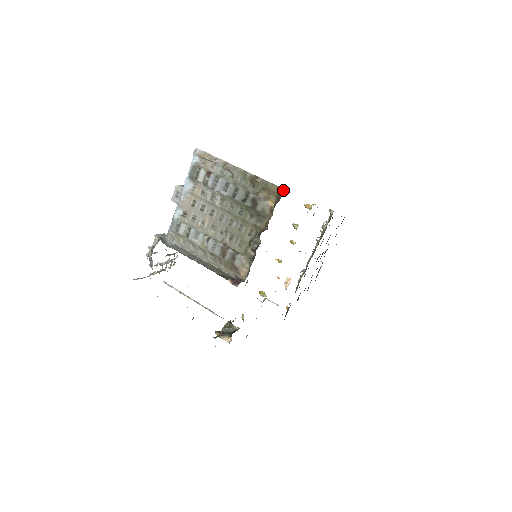
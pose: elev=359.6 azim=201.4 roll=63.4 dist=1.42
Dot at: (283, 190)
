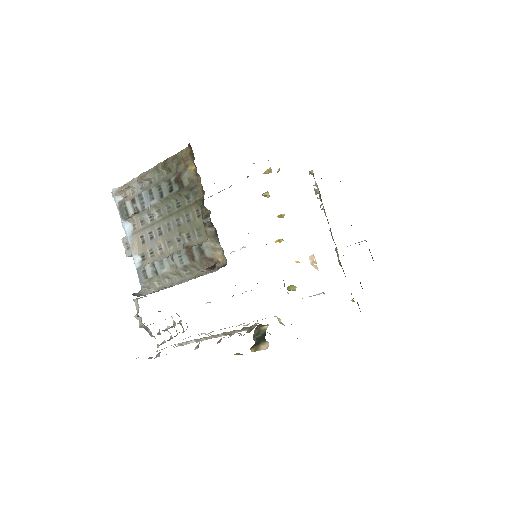
Dot at: (189, 144)
